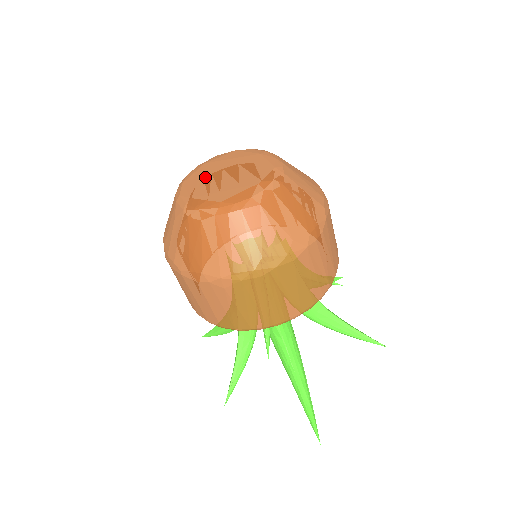
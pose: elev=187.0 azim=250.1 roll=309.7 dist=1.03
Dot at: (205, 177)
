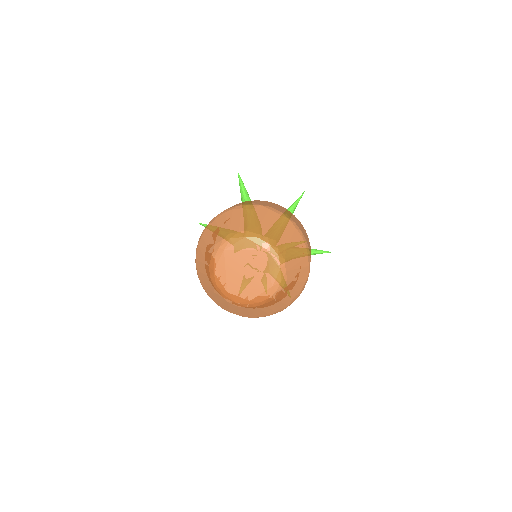
Dot at: (230, 270)
